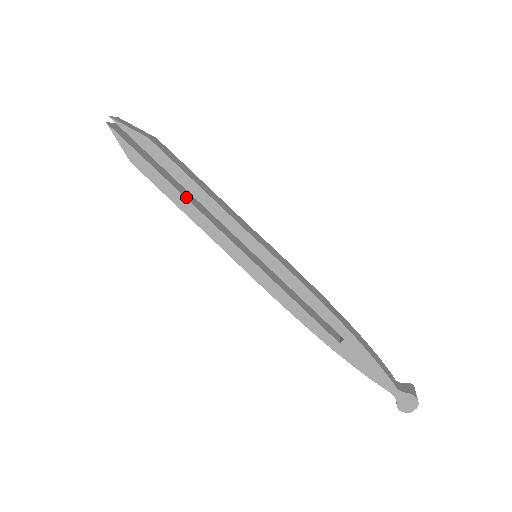
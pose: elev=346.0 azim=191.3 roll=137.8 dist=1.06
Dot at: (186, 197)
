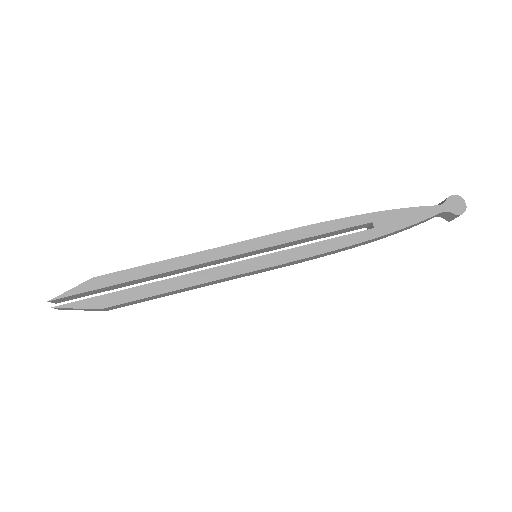
Dot at: (165, 280)
